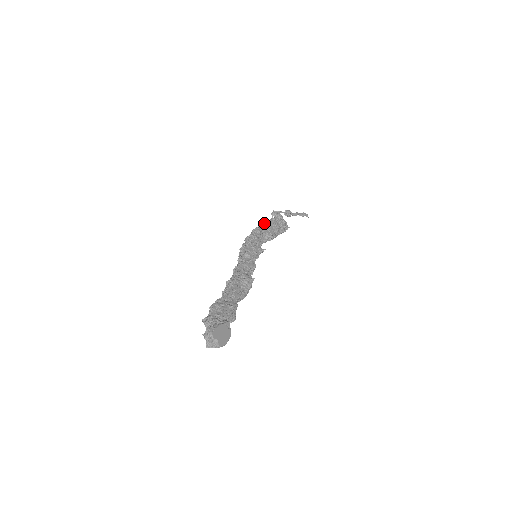
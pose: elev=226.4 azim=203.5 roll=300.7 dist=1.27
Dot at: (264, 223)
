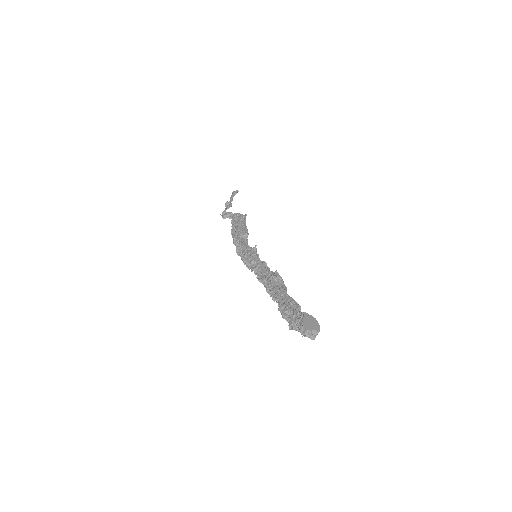
Dot at: (232, 231)
